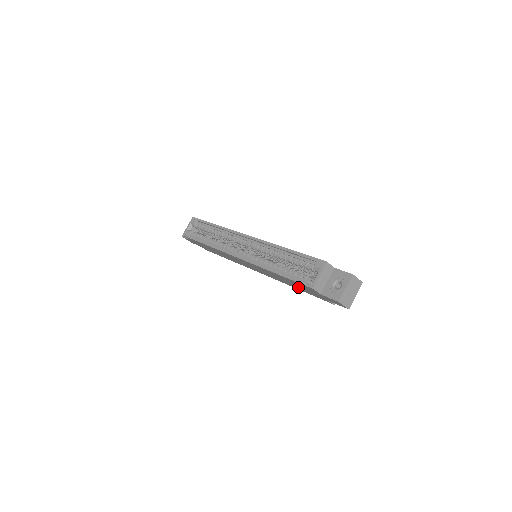
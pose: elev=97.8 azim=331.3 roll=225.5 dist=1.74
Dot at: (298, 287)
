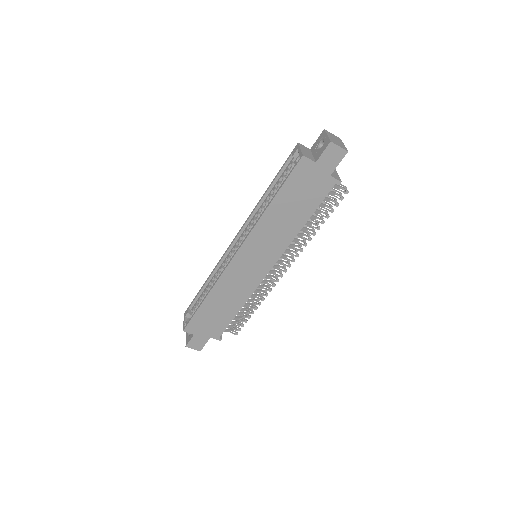
Dot at: (302, 206)
